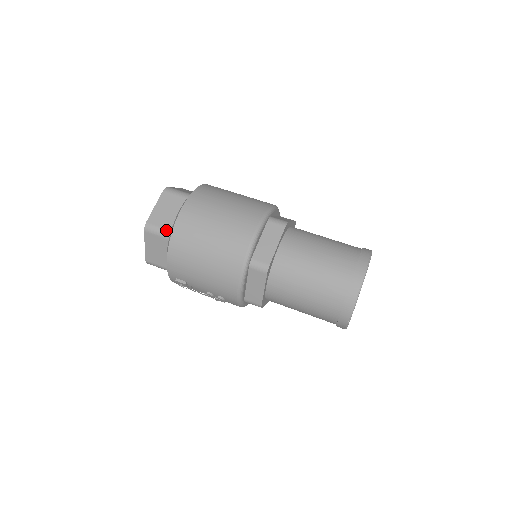
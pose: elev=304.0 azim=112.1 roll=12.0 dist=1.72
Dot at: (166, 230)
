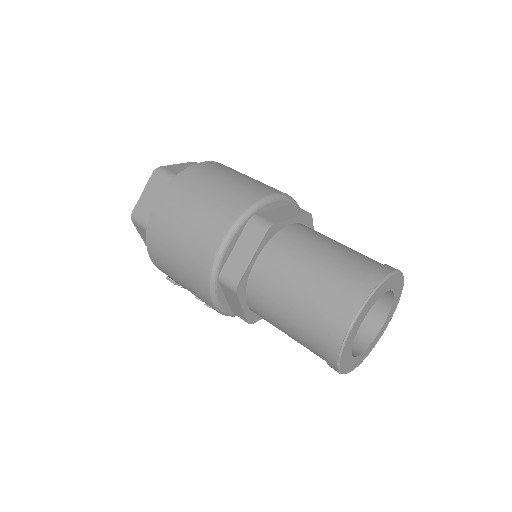
Dot at: occluded
